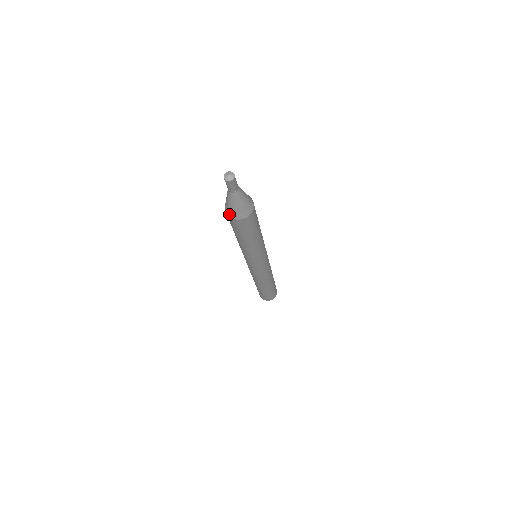
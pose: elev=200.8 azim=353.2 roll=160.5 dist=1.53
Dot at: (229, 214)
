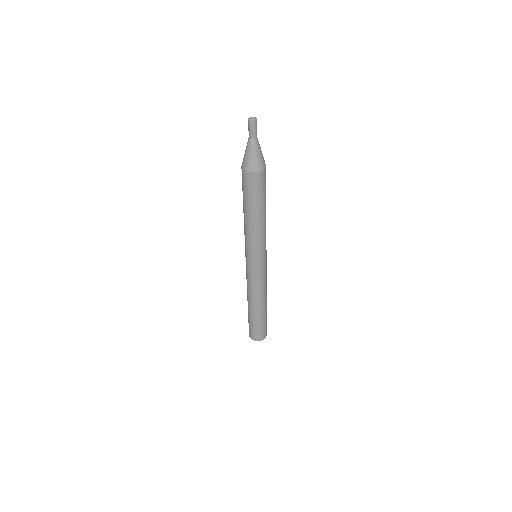
Dot at: (244, 166)
